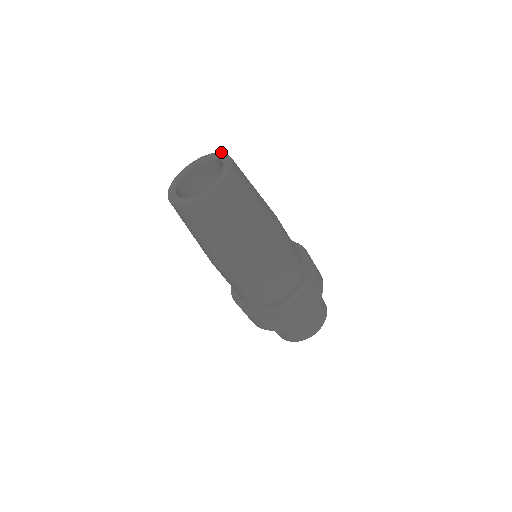
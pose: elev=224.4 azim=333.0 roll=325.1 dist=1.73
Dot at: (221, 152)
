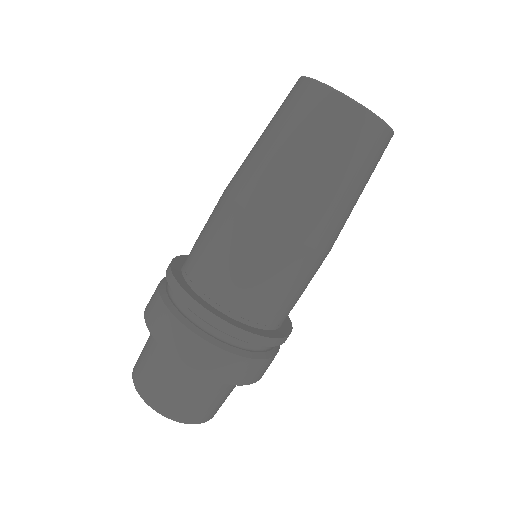
Dot at: occluded
